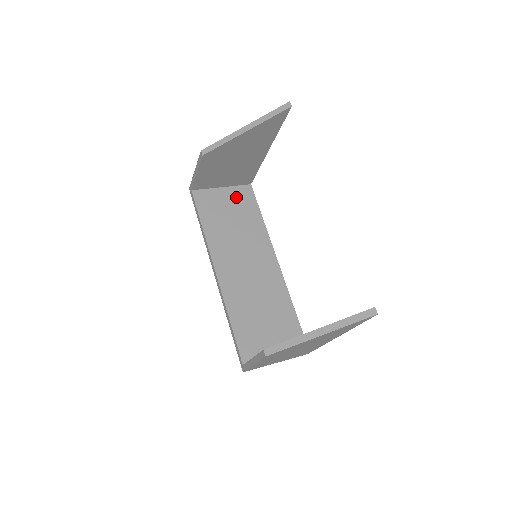
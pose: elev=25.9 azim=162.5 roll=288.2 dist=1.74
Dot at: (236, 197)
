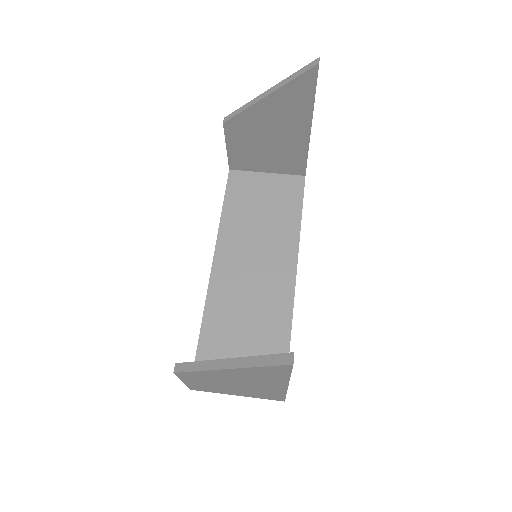
Dot at: (279, 187)
